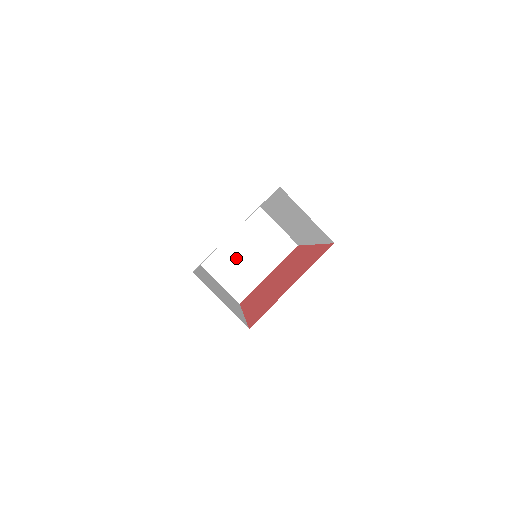
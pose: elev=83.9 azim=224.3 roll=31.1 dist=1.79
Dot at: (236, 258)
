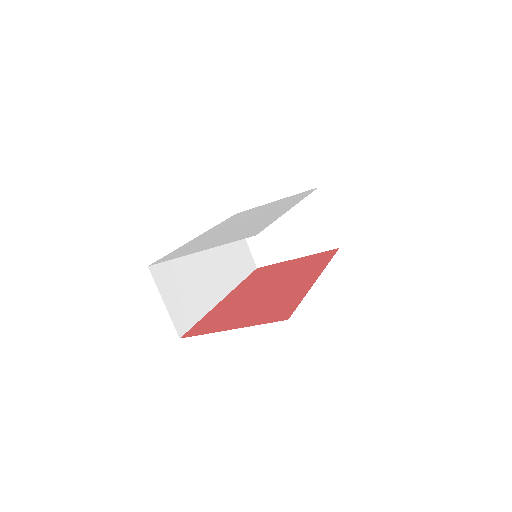
Dot at: (271, 226)
